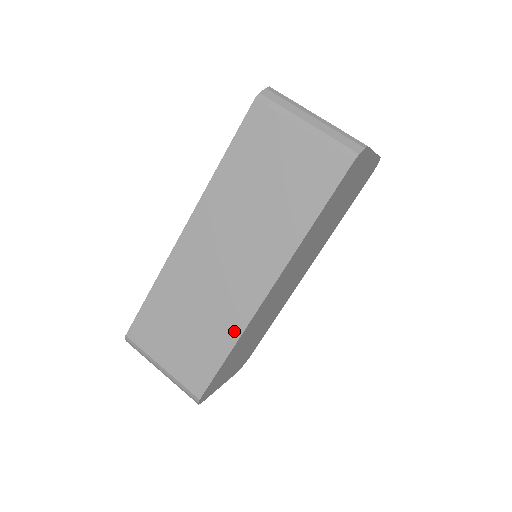
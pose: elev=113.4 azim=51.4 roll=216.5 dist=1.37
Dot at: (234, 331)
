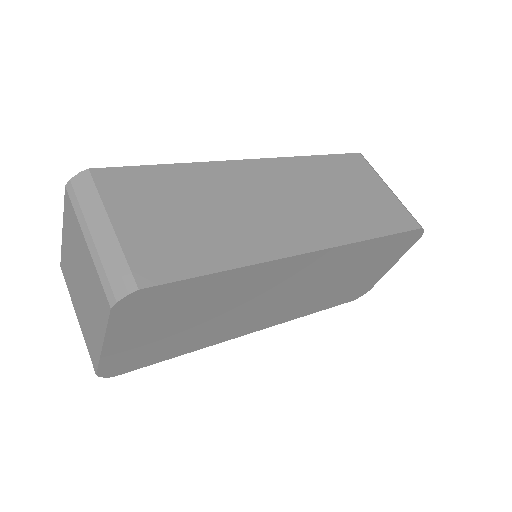
Dot at: (249, 255)
